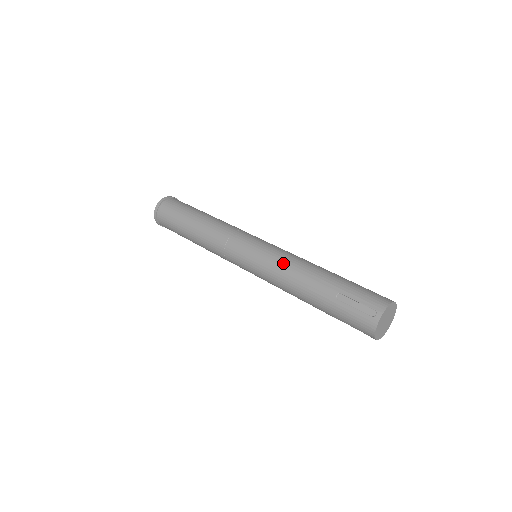
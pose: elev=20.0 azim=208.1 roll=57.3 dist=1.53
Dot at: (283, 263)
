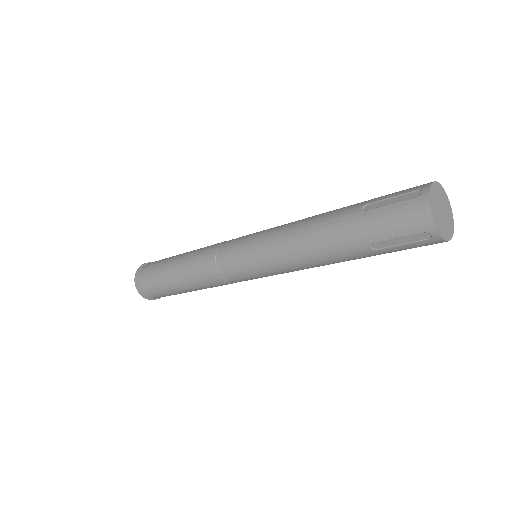
Dot at: (287, 225)
